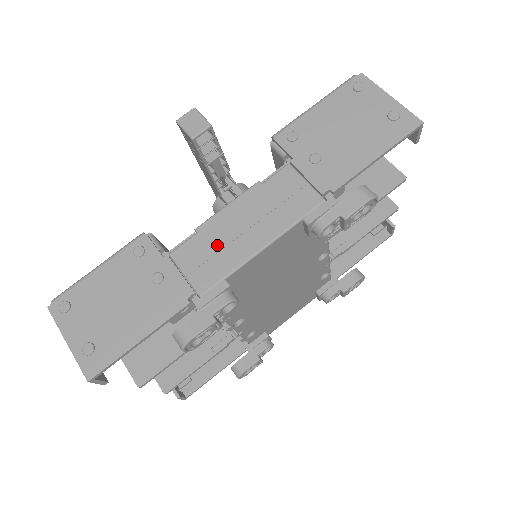
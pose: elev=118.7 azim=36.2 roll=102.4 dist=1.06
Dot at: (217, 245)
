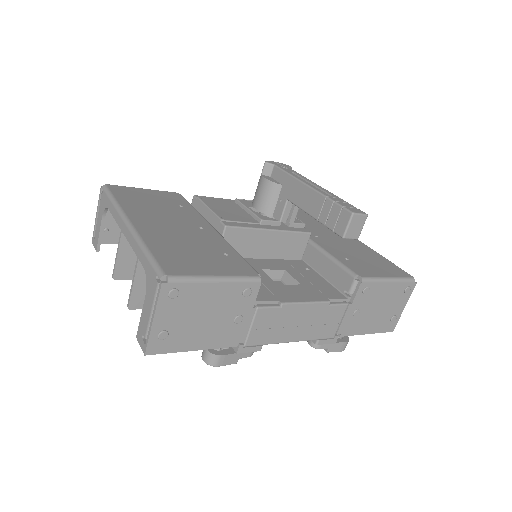
Dot at: (280, 324)
